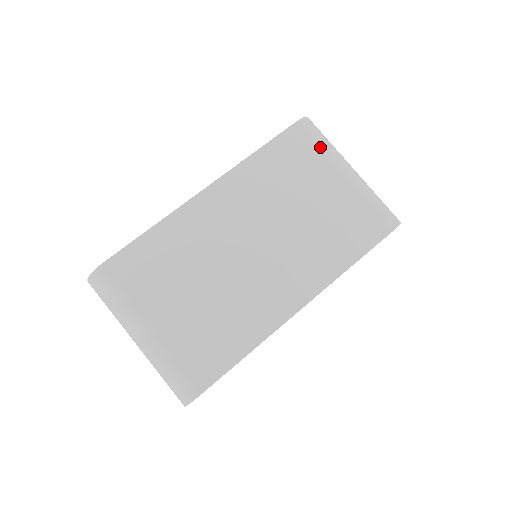
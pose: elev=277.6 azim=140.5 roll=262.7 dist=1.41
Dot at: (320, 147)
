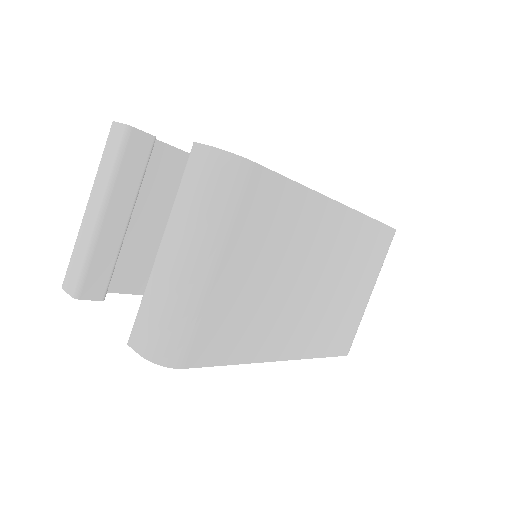
Dot at: (383, 261)
